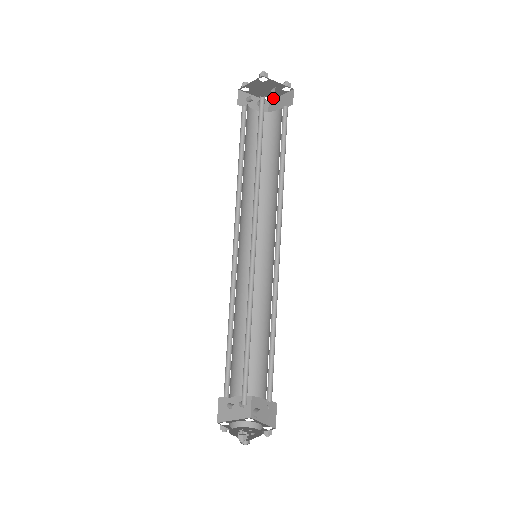
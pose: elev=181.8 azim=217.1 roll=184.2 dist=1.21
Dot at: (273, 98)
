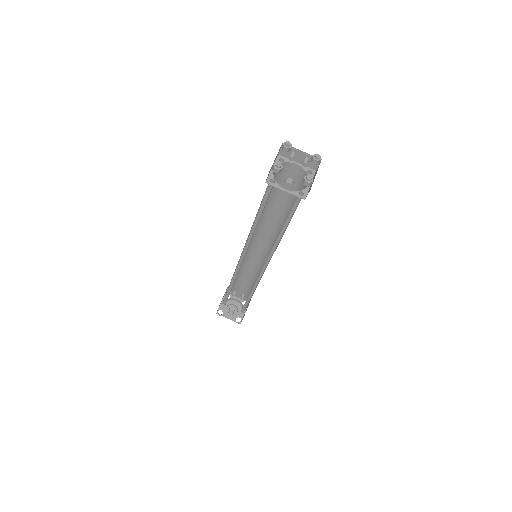
Dot at: occluded
